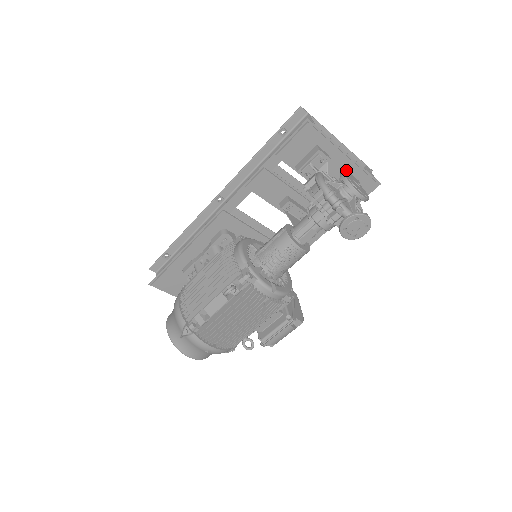
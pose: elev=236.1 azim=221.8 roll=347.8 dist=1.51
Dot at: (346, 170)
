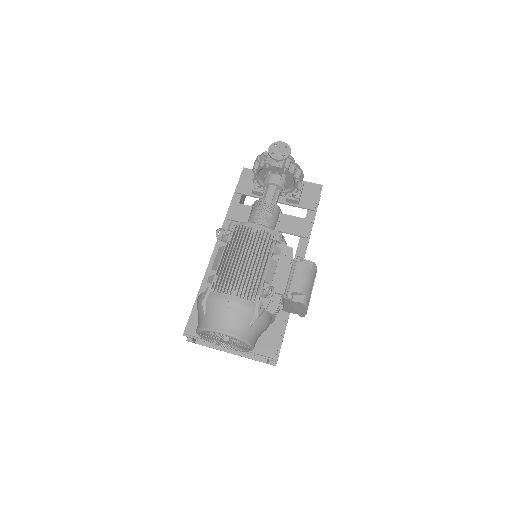
Dot at: occluded
